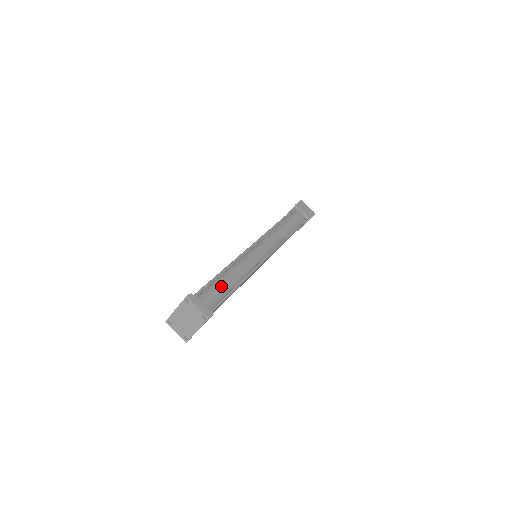
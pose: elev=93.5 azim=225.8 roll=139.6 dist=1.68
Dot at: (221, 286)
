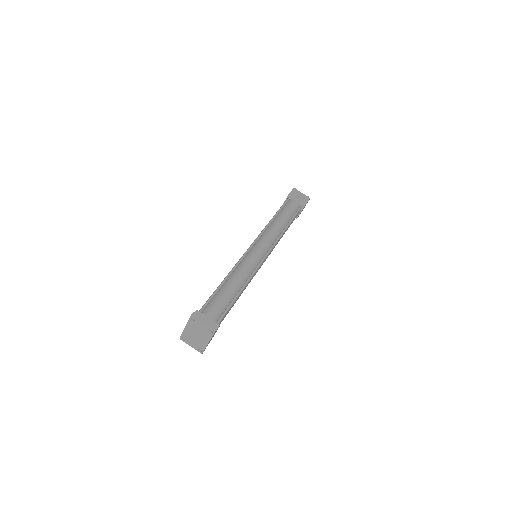
Dot at: (224, 296)
